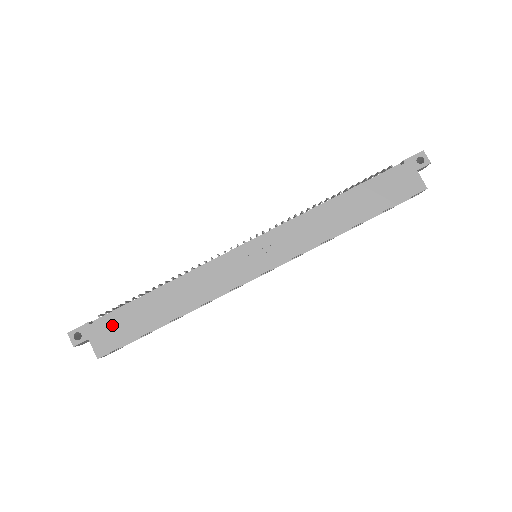
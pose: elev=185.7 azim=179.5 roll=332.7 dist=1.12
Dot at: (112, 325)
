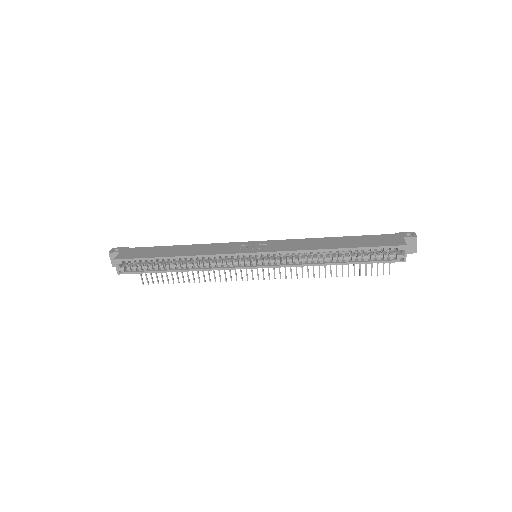
Dot at: (139, 250)
